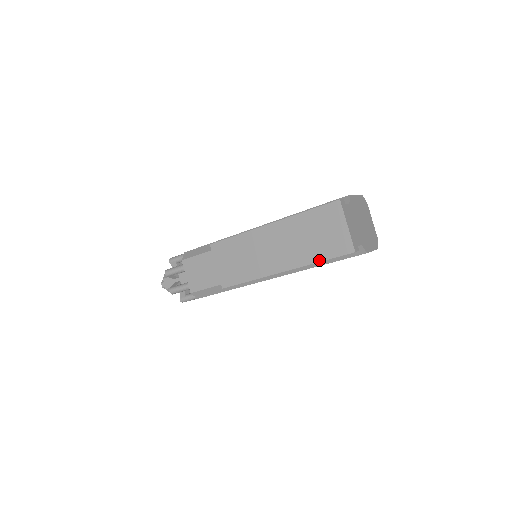
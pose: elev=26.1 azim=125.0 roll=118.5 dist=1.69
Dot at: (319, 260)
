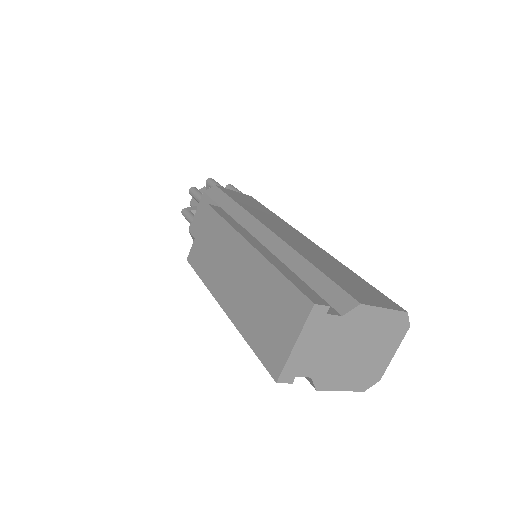
Dot at: (249, 341)
